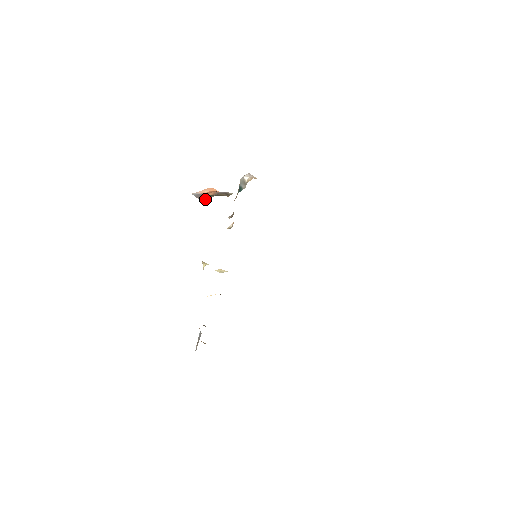
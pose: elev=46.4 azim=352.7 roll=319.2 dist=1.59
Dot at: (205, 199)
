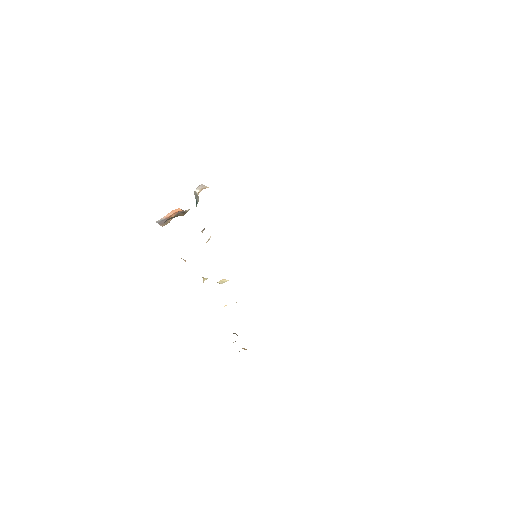
Dot at: (167, 223)
